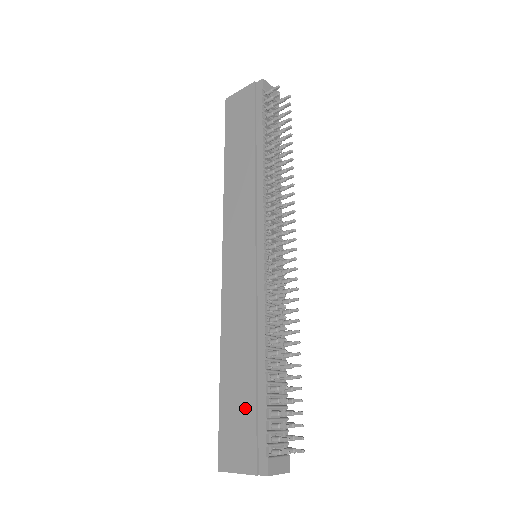
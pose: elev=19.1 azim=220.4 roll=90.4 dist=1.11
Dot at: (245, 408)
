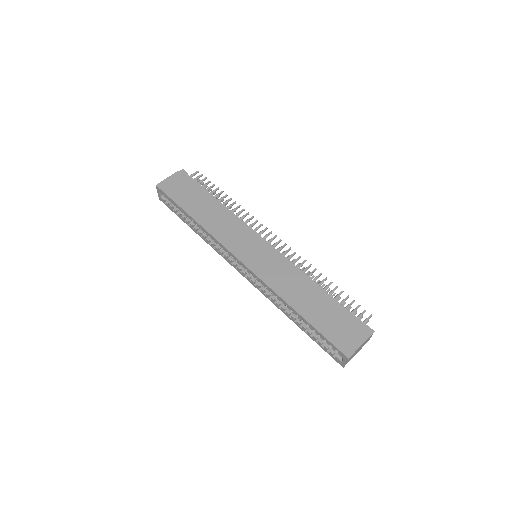
Dot at: (334, 315)
